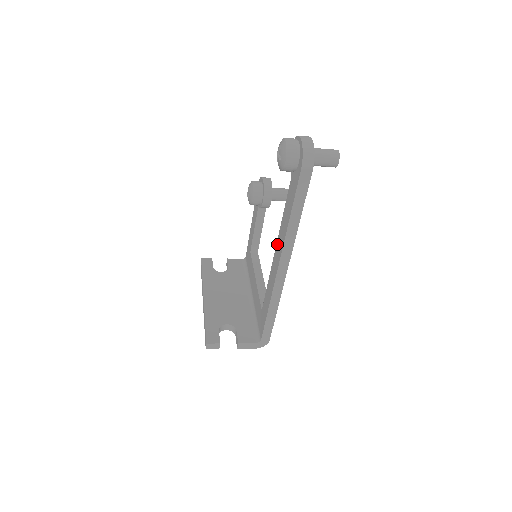
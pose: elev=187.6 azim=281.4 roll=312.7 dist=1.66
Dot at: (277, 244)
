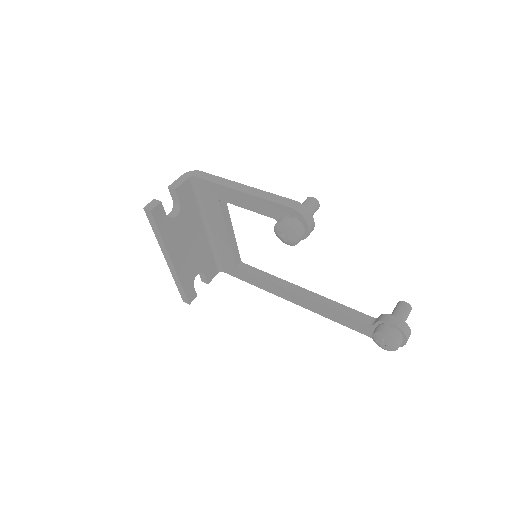
Dot at: (308, 300)
